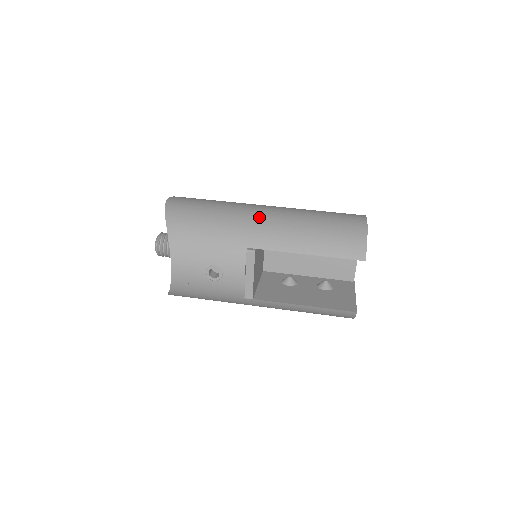
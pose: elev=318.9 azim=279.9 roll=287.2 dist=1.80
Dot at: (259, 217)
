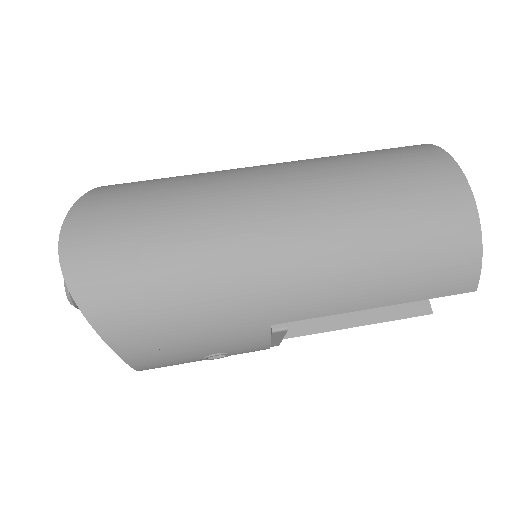
Dot at: (276, 260)
